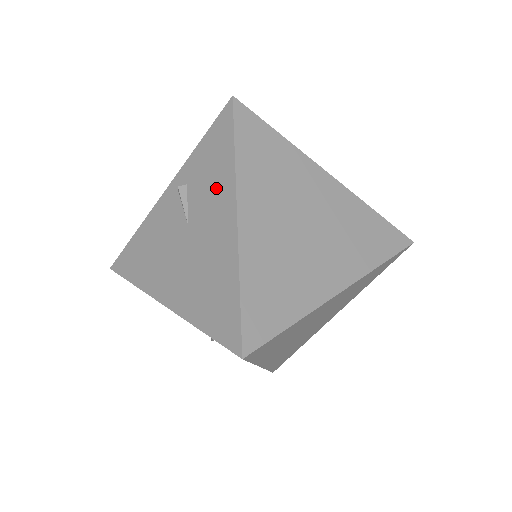
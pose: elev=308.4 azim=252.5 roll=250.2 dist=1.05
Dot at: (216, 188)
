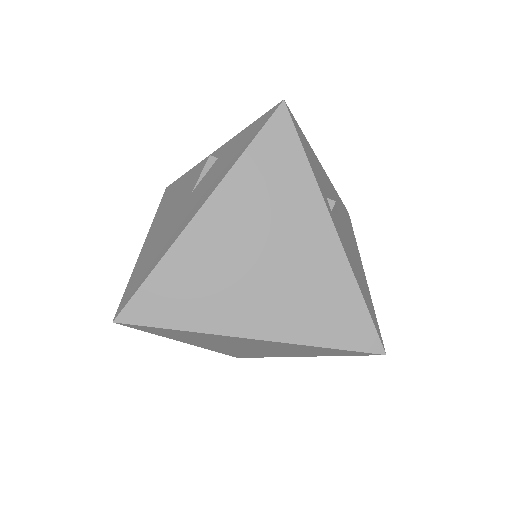
Dot at: (216, 177)
